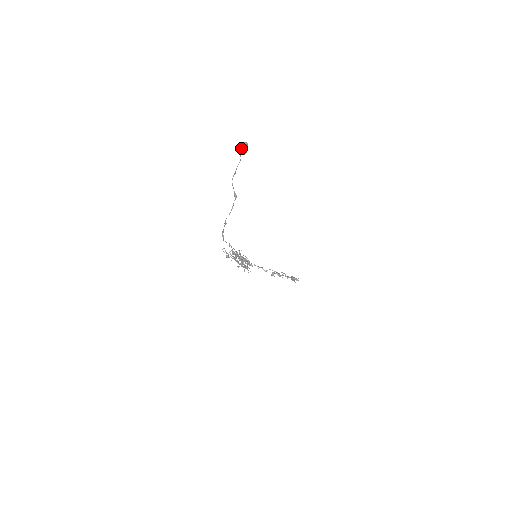
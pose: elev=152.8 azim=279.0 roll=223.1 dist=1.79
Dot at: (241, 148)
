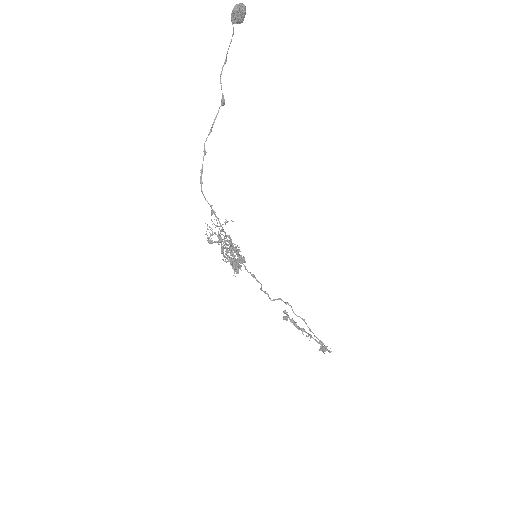
Dot at: occluded
